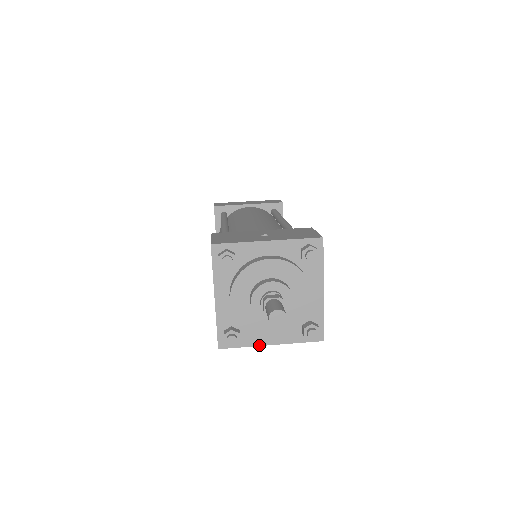
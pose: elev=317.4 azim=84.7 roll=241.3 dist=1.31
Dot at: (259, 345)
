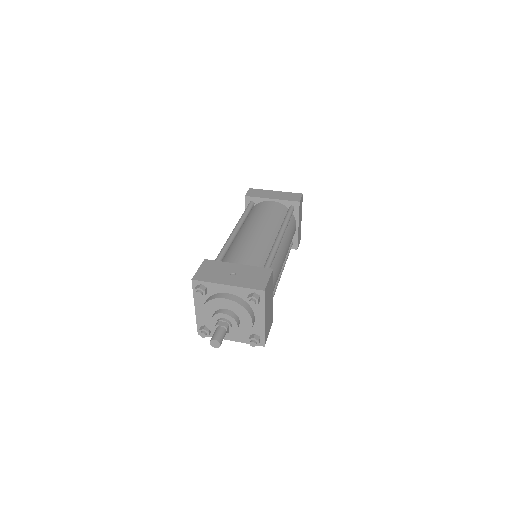
Dot at: occluded
